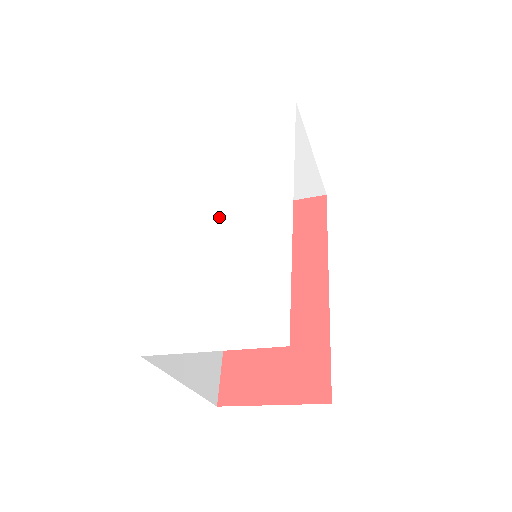
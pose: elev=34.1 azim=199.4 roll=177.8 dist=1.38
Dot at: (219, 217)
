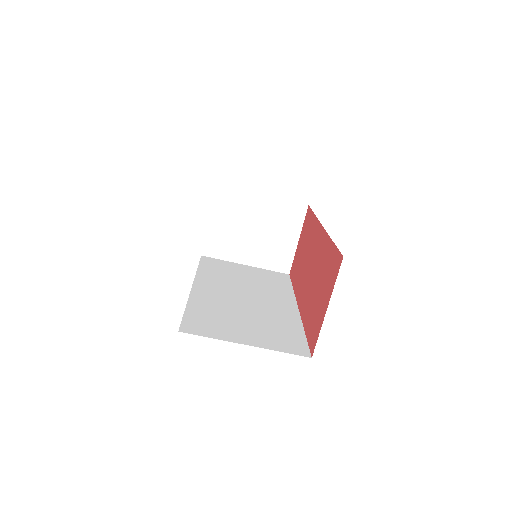
Dot at: occluded
